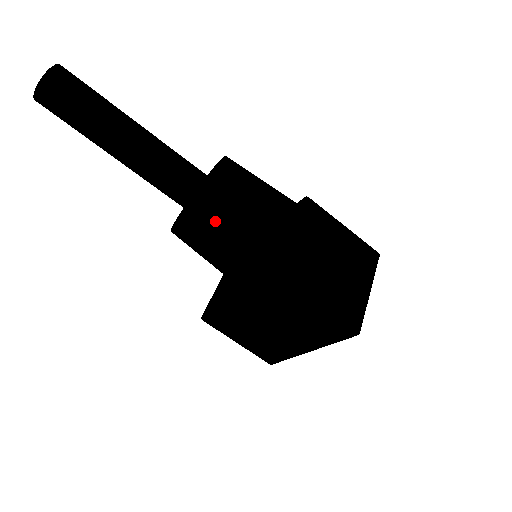
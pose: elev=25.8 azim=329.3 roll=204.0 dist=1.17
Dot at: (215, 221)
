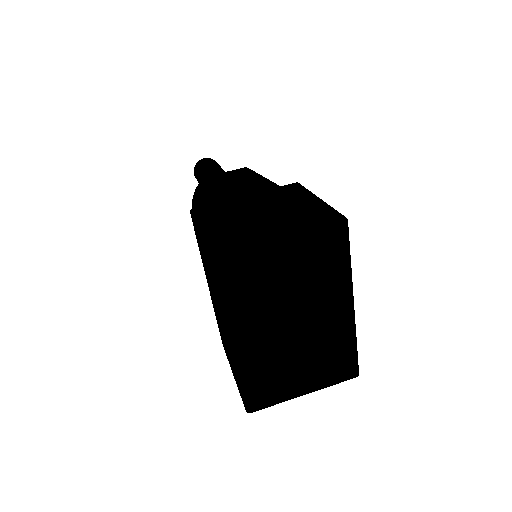
Dot at: (198, 194)
